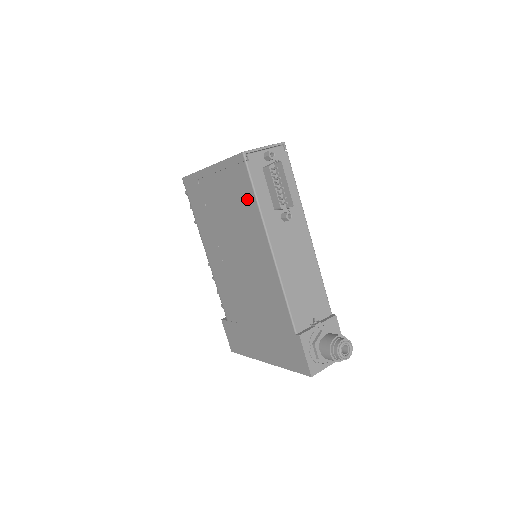
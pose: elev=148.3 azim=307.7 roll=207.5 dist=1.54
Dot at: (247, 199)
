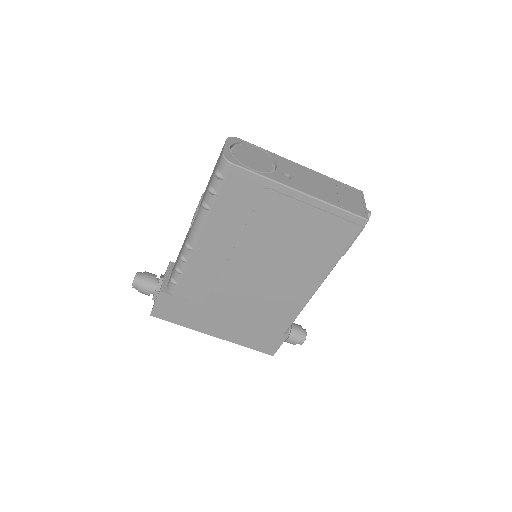
Dot at: (332, 247)
